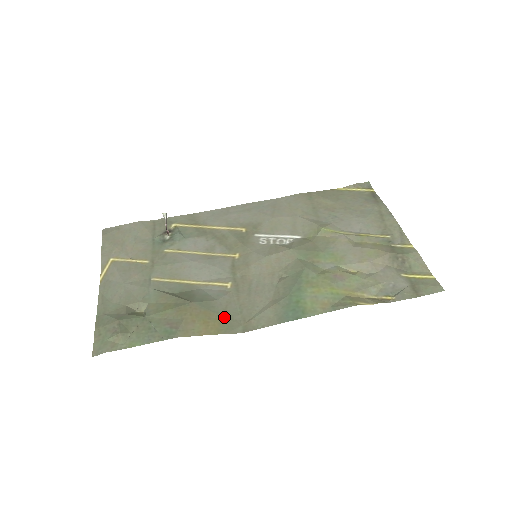
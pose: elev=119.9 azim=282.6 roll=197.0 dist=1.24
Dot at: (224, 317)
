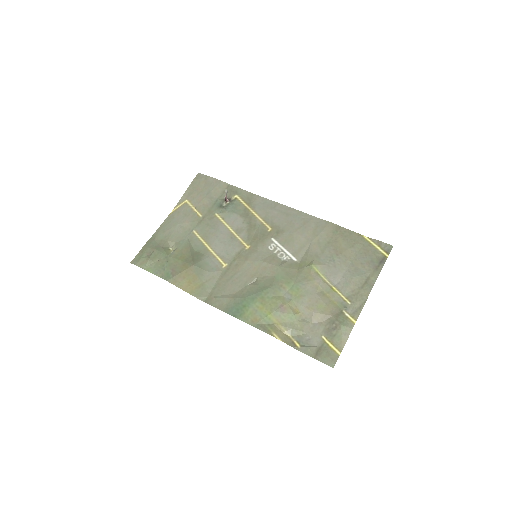
Dot at: (202, 285)
